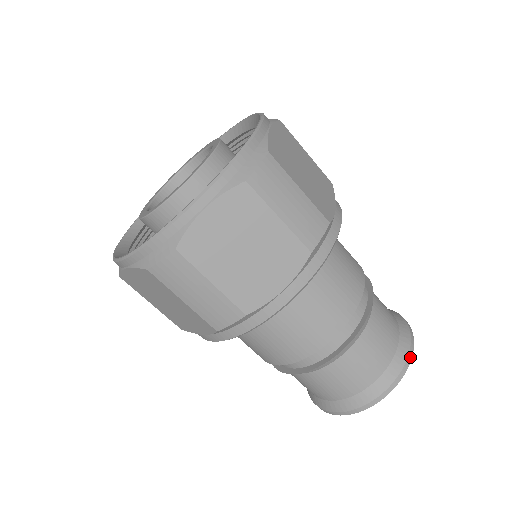
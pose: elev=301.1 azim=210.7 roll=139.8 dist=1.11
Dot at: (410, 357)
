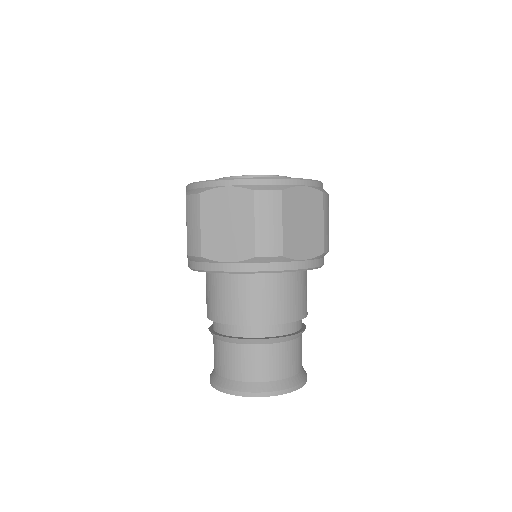
Dot at: (273, 394)
